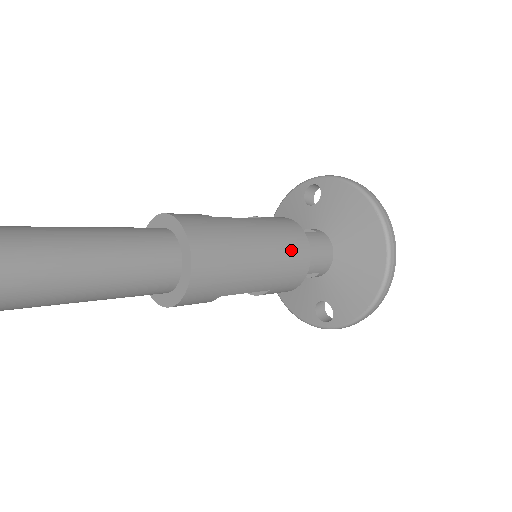
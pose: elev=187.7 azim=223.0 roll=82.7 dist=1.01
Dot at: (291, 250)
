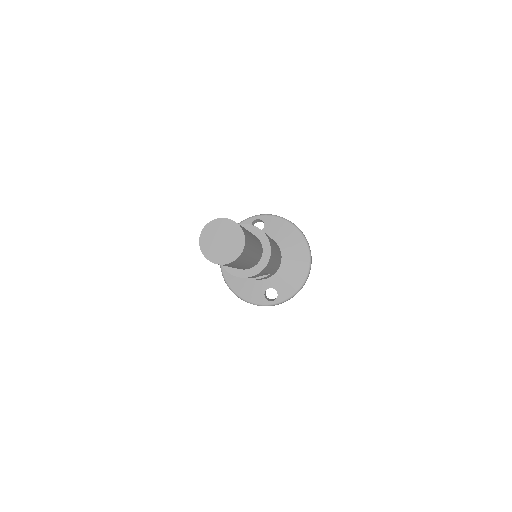
Dot at: (279, 251)
